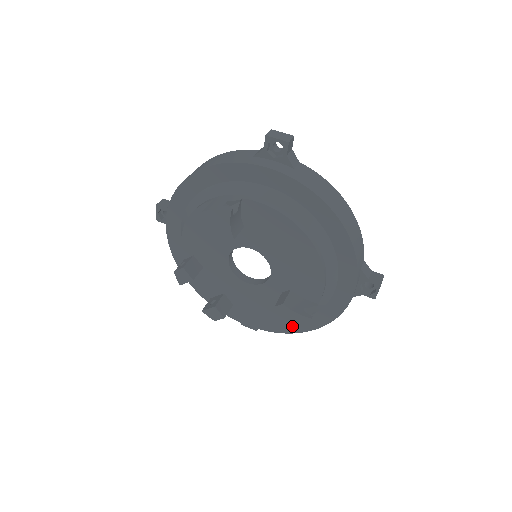
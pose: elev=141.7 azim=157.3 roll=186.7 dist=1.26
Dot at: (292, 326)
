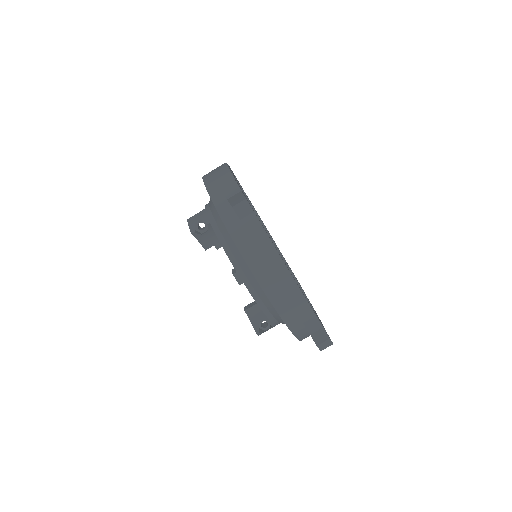
Dot at: occluded
